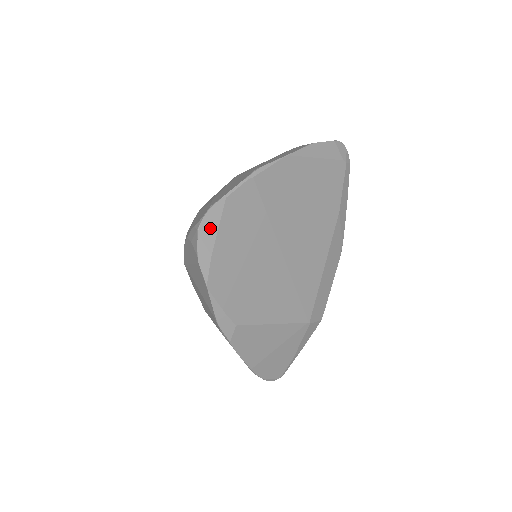
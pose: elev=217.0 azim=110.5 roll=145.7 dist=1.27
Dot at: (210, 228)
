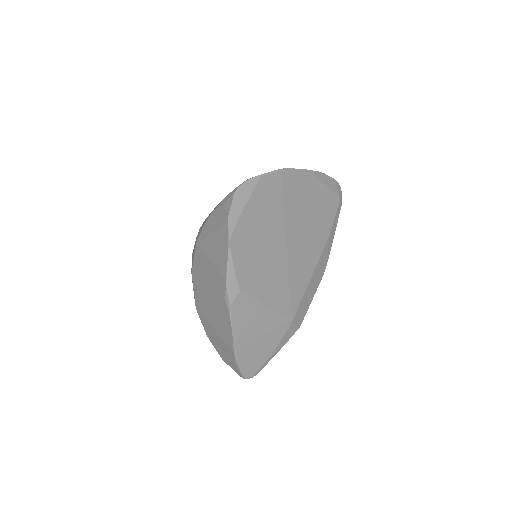
Dot at: (243, 195)
